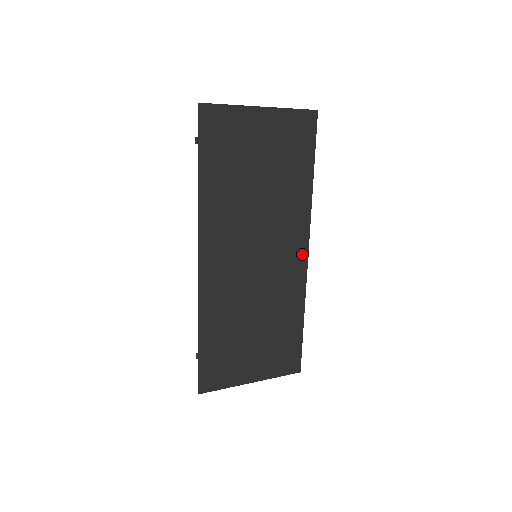
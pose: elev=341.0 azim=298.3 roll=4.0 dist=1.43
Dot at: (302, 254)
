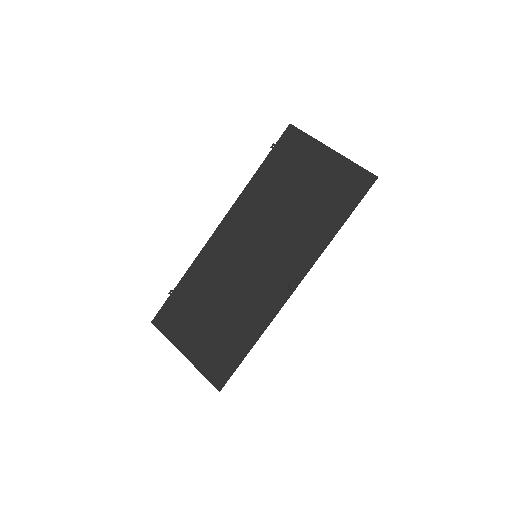
Dot at: (288, 284)
